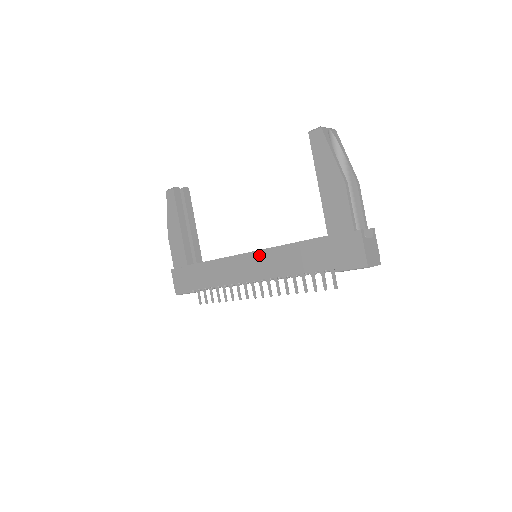
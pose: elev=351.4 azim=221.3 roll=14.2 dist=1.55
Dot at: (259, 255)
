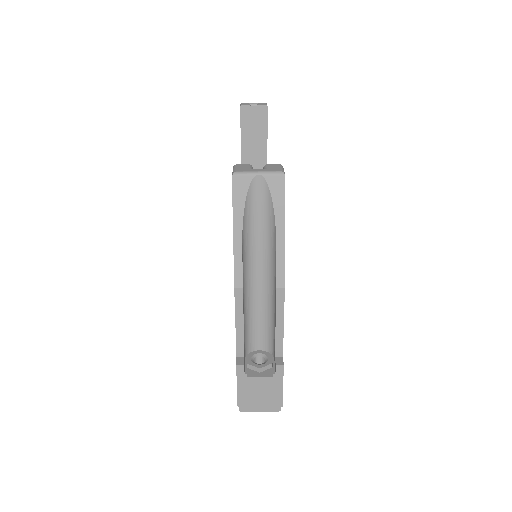
Dot at: occluded
